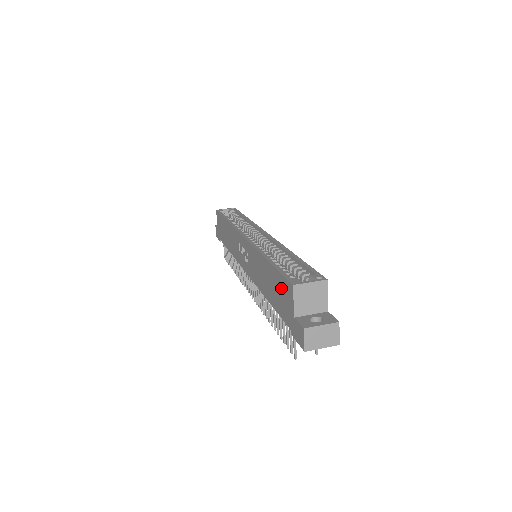
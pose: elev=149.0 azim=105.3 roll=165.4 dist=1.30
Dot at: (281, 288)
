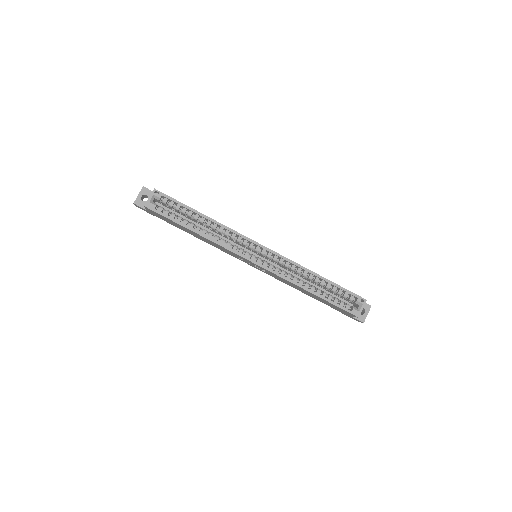
Dot at: (338, 308)
